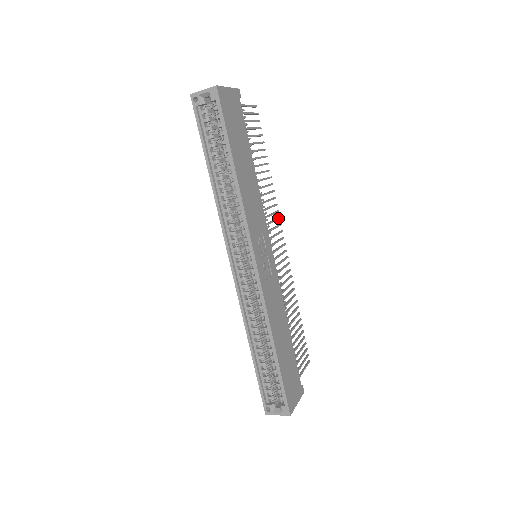
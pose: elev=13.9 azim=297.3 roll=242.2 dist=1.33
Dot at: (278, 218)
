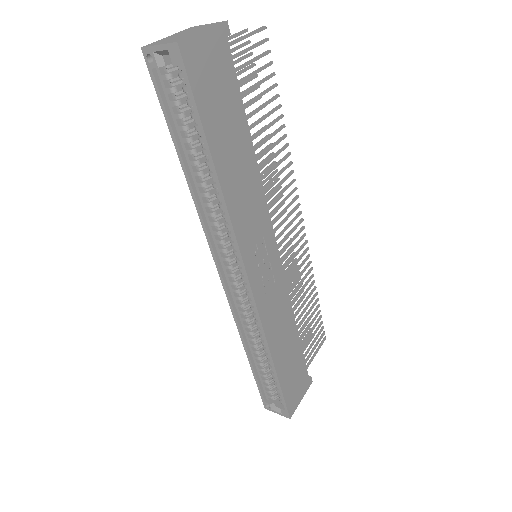
Dot at: (294, 191)
